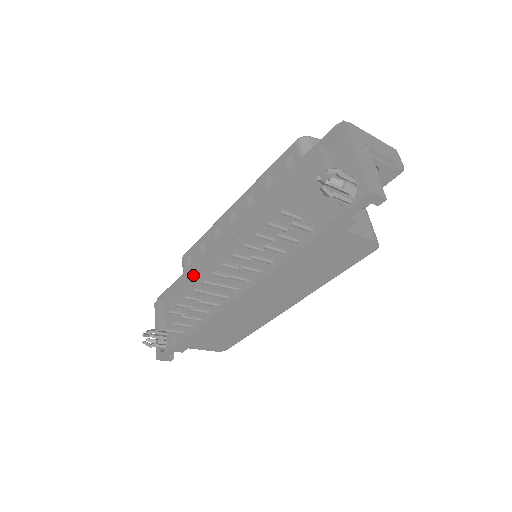
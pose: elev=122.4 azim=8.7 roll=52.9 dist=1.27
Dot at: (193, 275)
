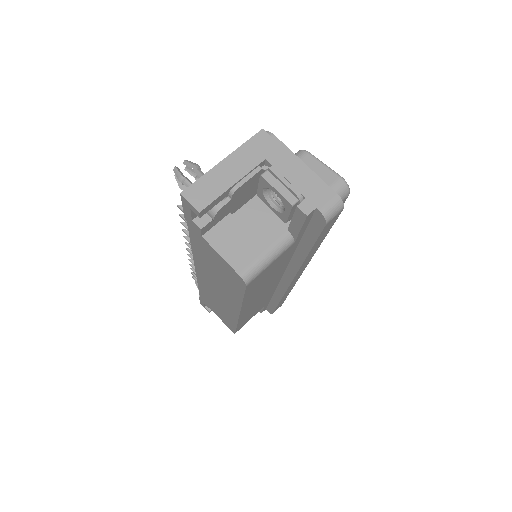
Dot at: occluded
